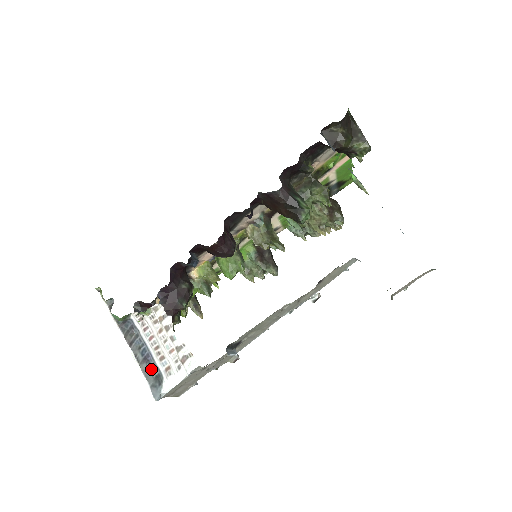
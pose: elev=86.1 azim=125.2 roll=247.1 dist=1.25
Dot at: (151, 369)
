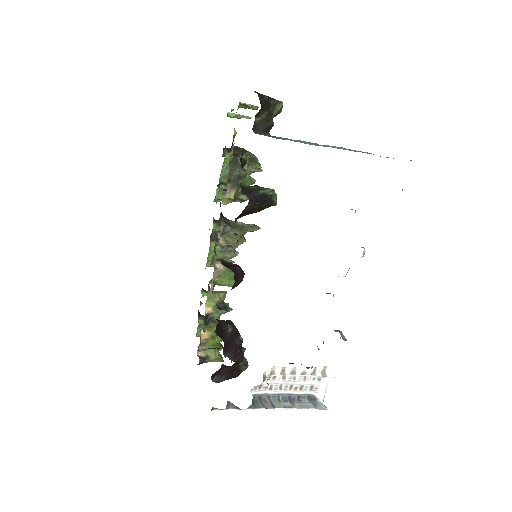
Dot at: (300, 400)
